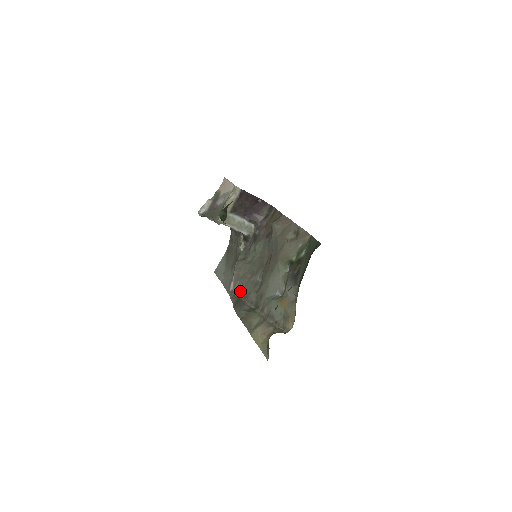
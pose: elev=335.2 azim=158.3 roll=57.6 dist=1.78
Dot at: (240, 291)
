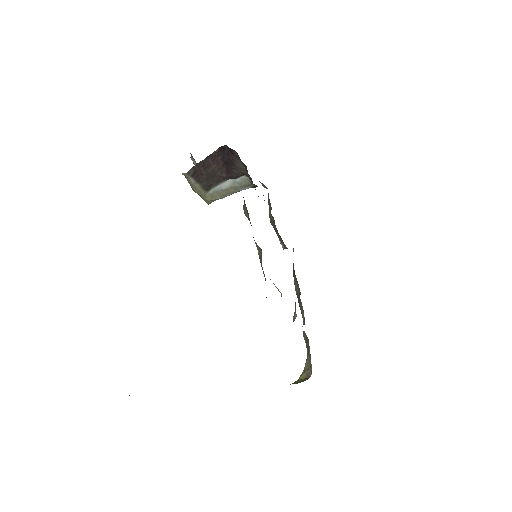
Dot at: occluded
